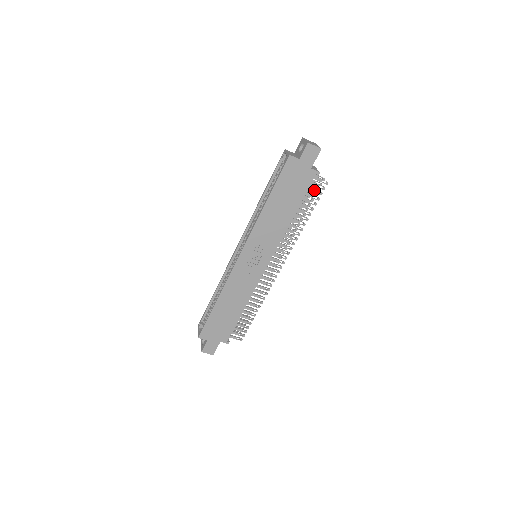
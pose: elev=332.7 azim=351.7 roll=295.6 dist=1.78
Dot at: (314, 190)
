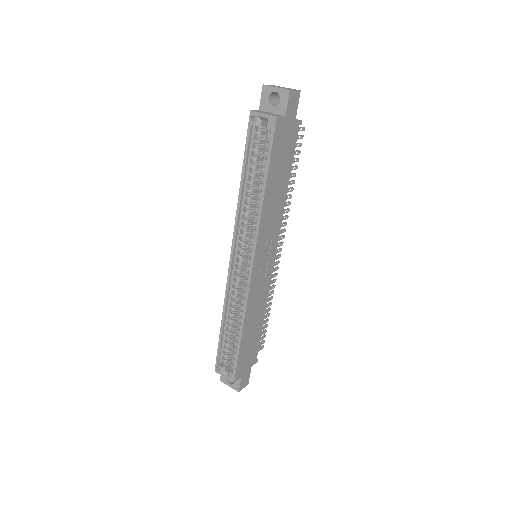
Dot at: occluded
